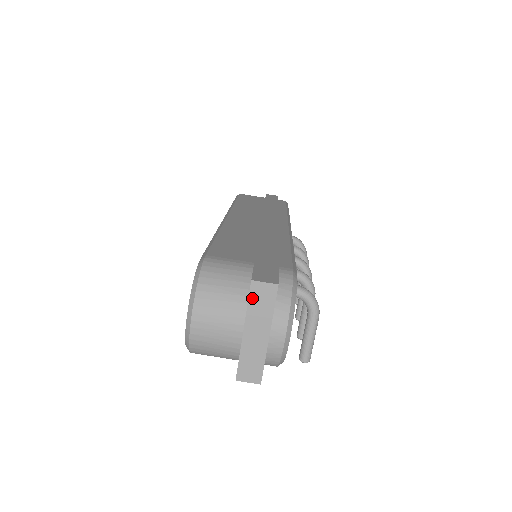
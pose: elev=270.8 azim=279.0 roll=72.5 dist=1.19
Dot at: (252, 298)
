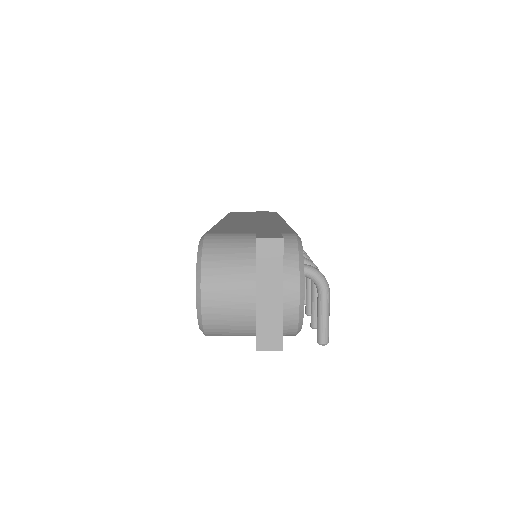
Dot at: (259, 257)
